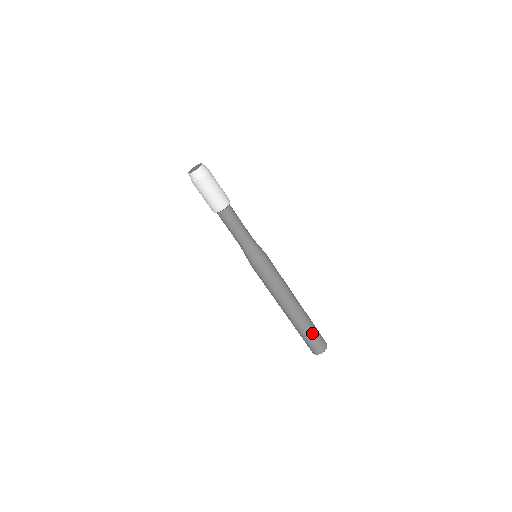
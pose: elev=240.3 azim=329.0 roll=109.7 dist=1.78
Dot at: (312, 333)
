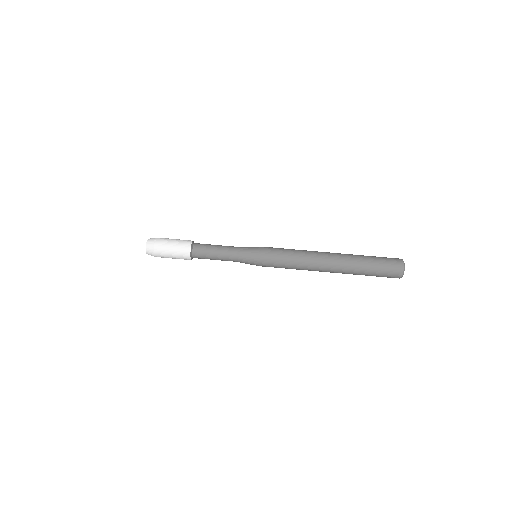
Dot at: (370, 256)
